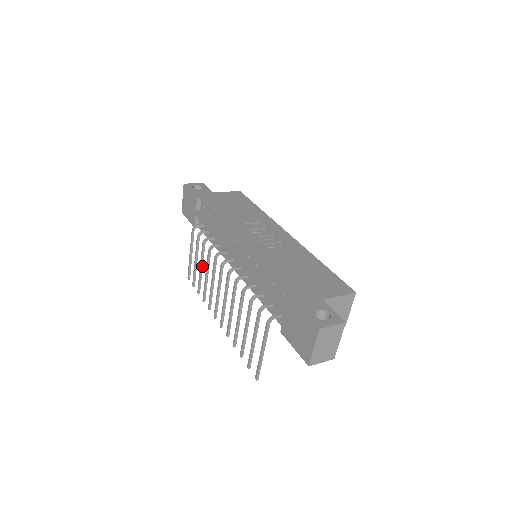
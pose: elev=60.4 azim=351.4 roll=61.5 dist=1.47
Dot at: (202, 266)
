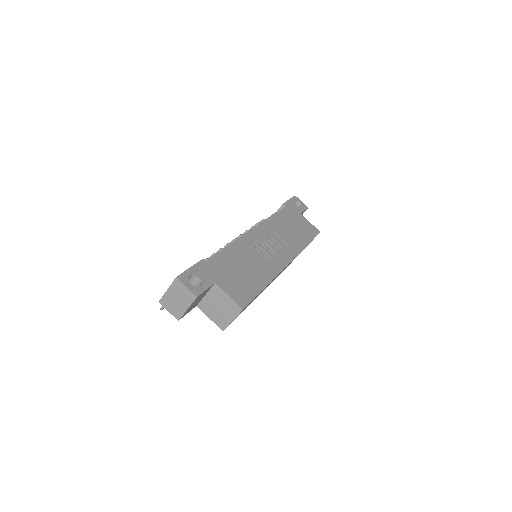
Dot at: occluded
